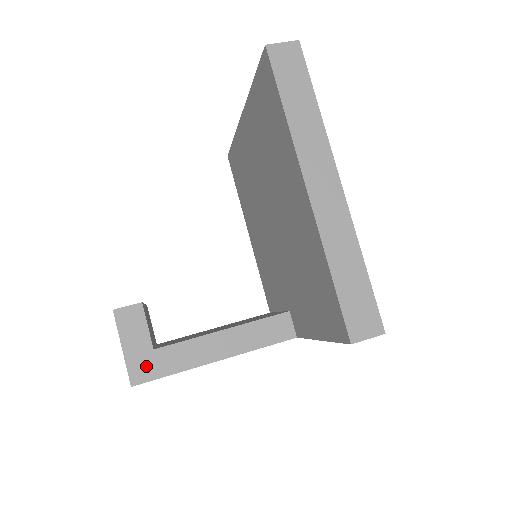
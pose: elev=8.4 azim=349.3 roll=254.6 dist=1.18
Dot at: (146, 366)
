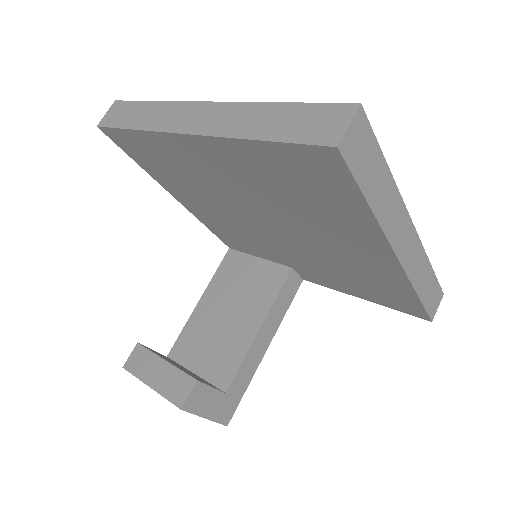
Dot at: (228, 407)
